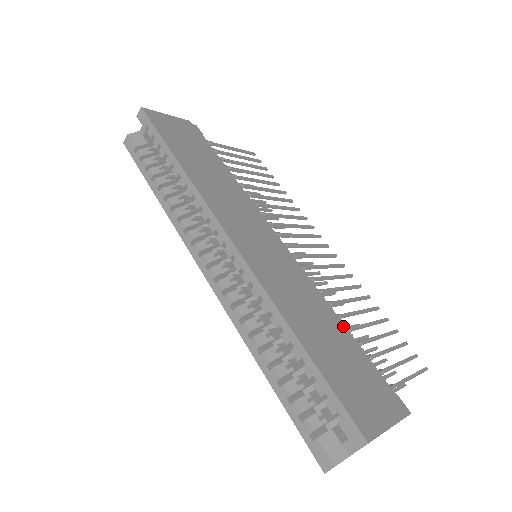
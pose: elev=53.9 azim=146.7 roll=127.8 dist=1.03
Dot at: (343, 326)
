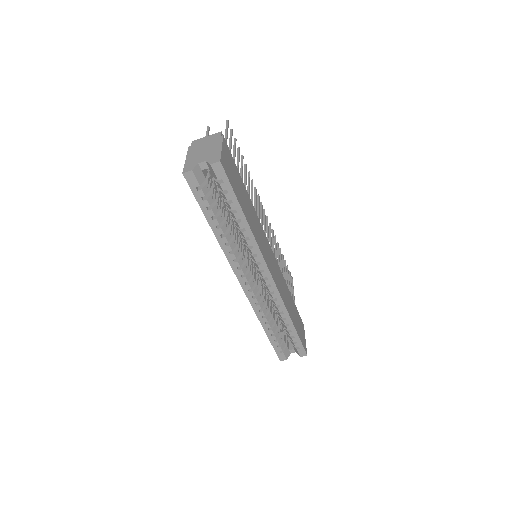
Dot at: occluded
